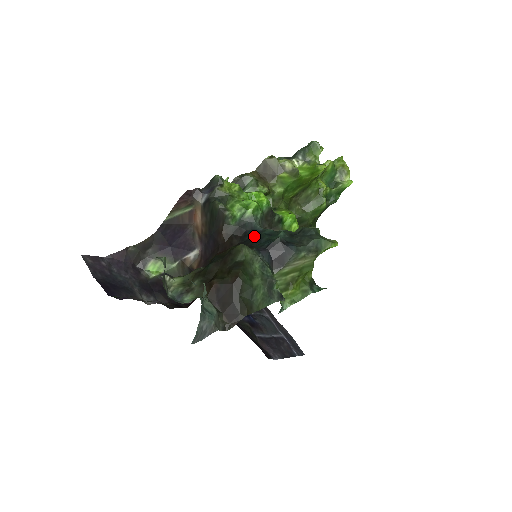
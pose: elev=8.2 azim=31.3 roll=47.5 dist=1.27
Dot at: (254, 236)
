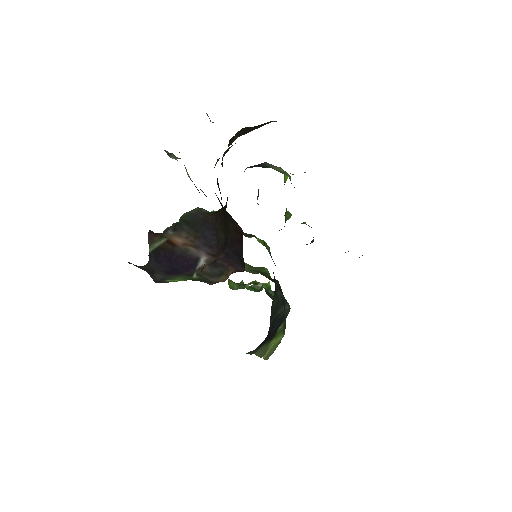
Dot at: occluded
